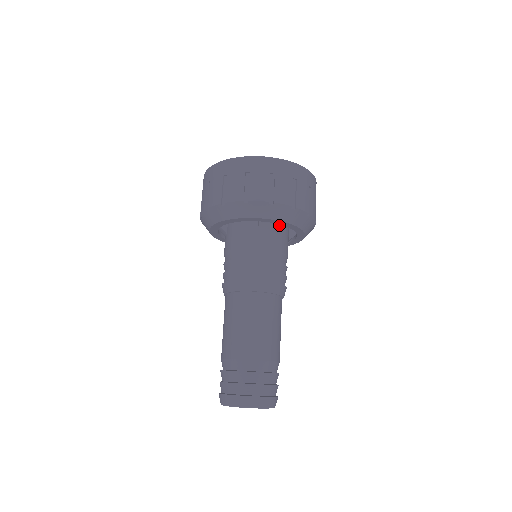
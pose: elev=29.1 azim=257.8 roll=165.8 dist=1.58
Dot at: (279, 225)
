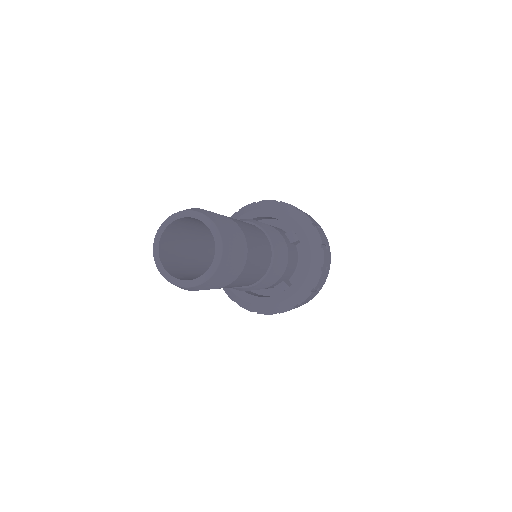
Dot at: occluded
